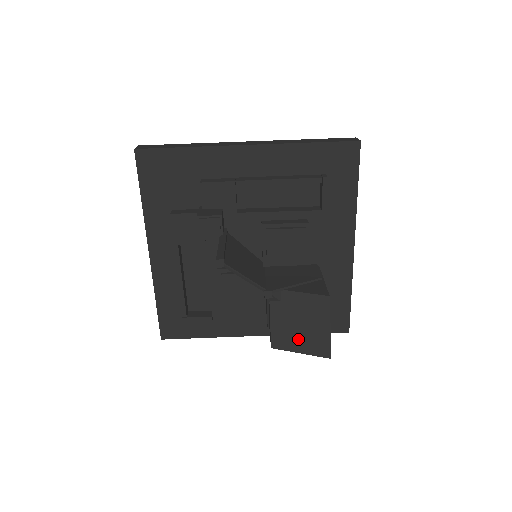
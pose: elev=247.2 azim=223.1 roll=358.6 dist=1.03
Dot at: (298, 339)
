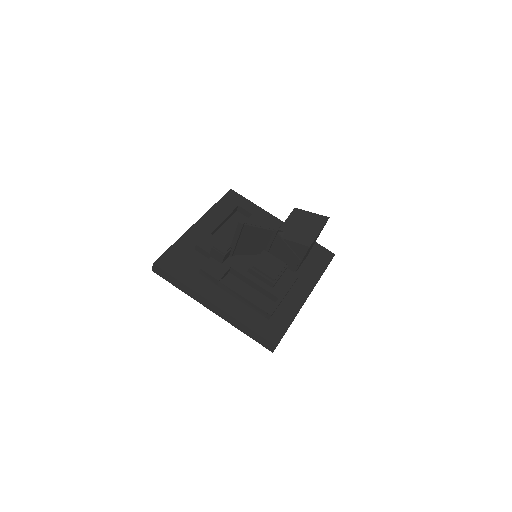
Dot at: (311, 230)
